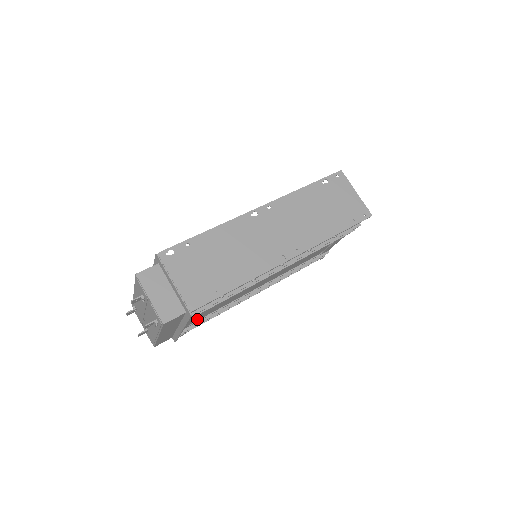
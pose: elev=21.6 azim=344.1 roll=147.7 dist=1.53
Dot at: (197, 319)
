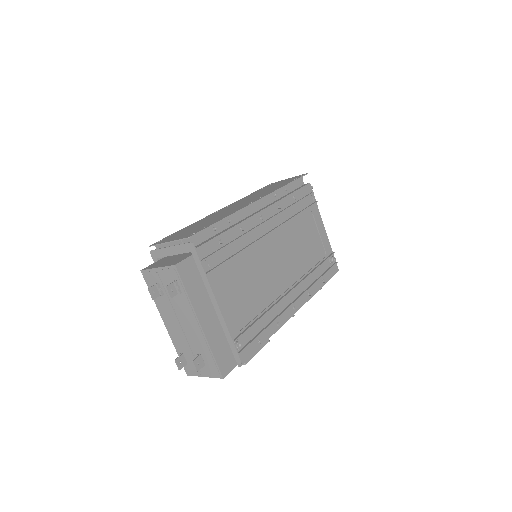
Dot at: (241, 320)
